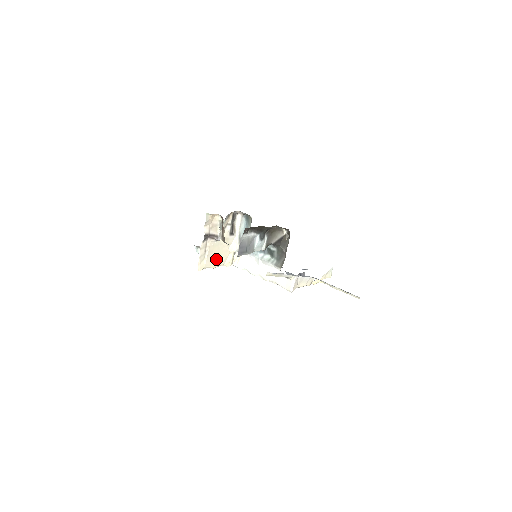
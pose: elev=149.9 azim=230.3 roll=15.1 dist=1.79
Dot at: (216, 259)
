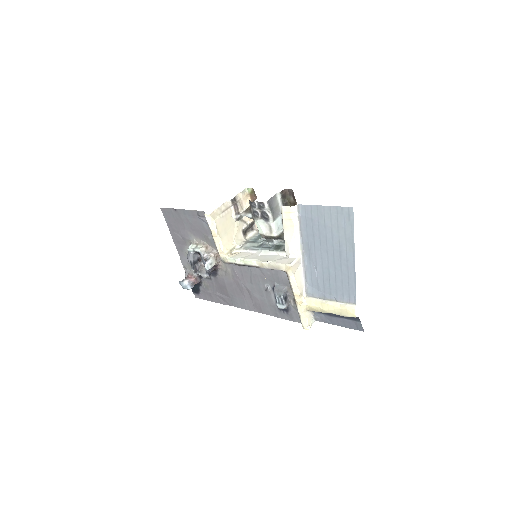
Dot at: (223, 231)
